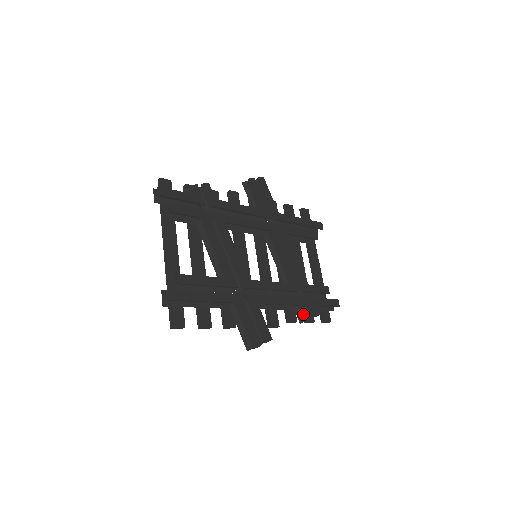
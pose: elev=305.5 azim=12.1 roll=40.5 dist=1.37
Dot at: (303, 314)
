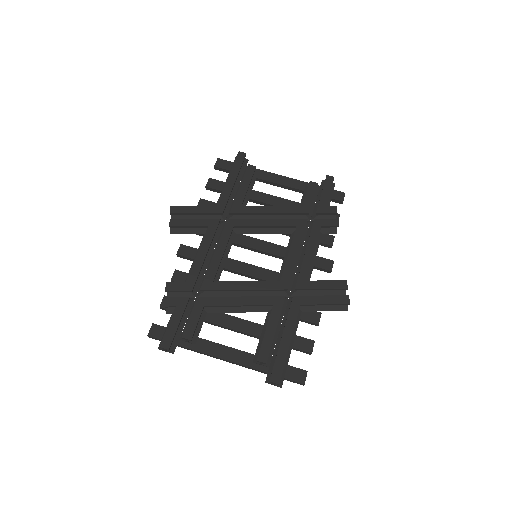
Dot at: (329, 227)
